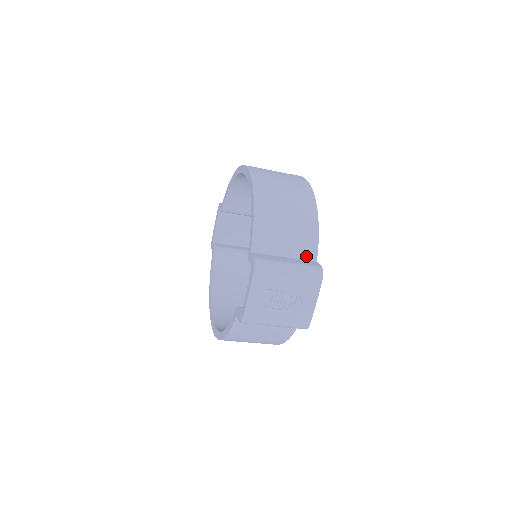
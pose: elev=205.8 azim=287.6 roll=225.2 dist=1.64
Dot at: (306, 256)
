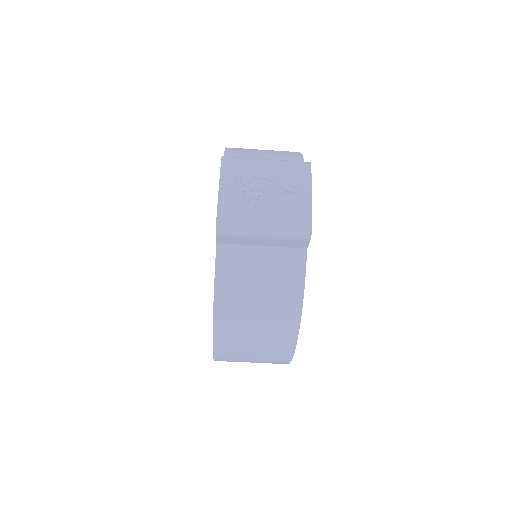
Dot at: occluded
